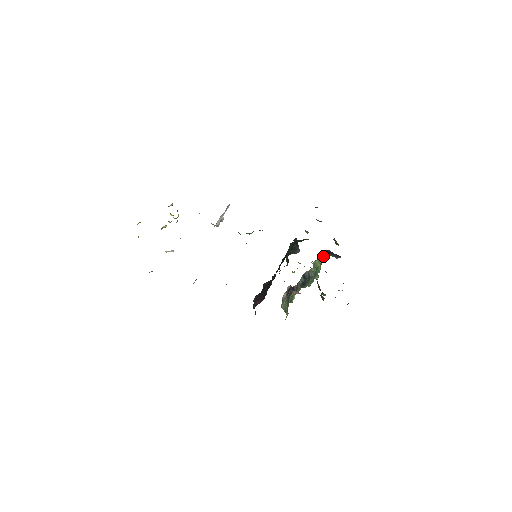
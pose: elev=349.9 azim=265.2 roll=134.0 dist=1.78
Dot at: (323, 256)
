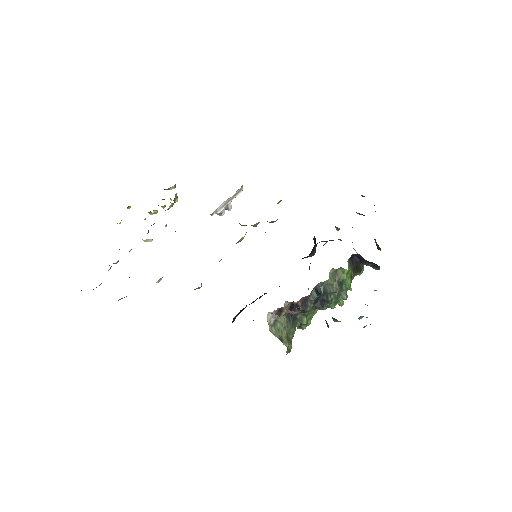
Dot at: (352, 264)
